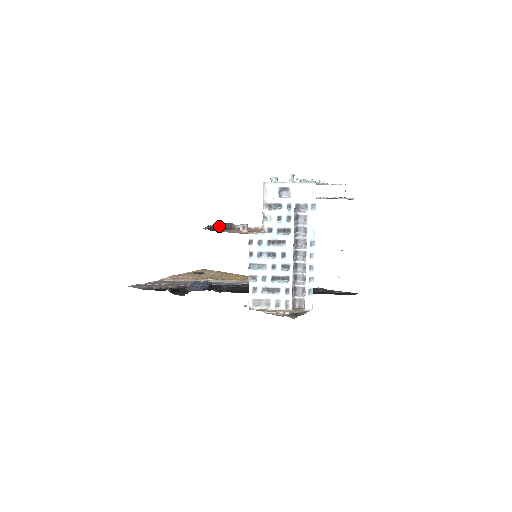
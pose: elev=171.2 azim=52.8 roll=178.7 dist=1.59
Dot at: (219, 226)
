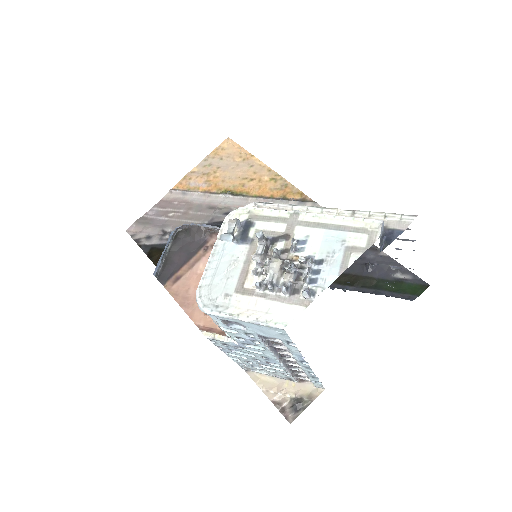
Dot at: (185, 232)
